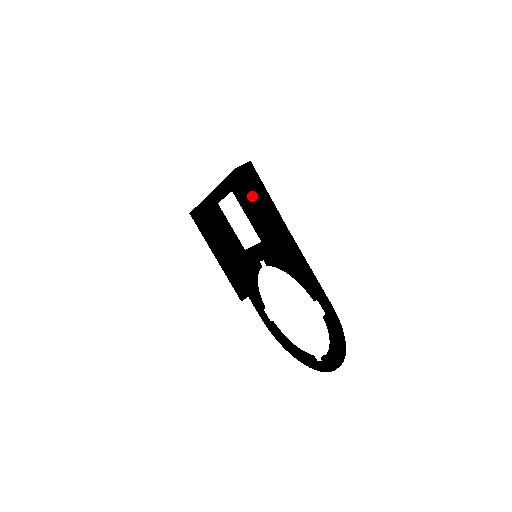
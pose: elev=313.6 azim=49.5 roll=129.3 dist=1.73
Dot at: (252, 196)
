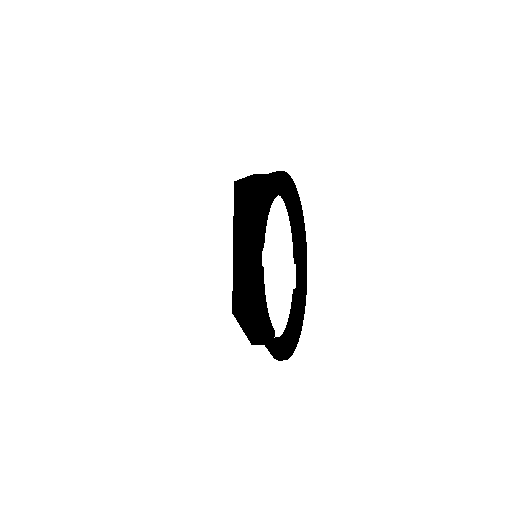
Dot at: (238, 180)
